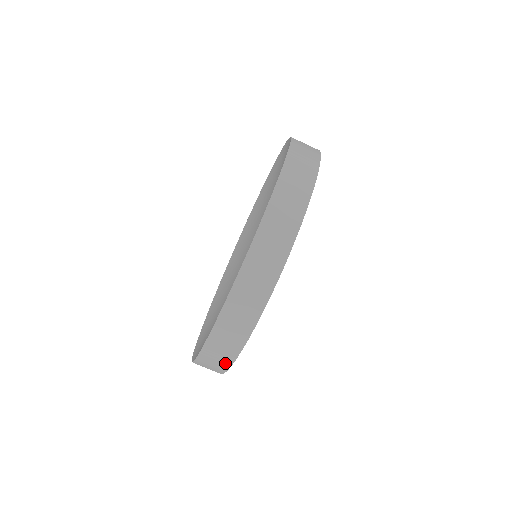
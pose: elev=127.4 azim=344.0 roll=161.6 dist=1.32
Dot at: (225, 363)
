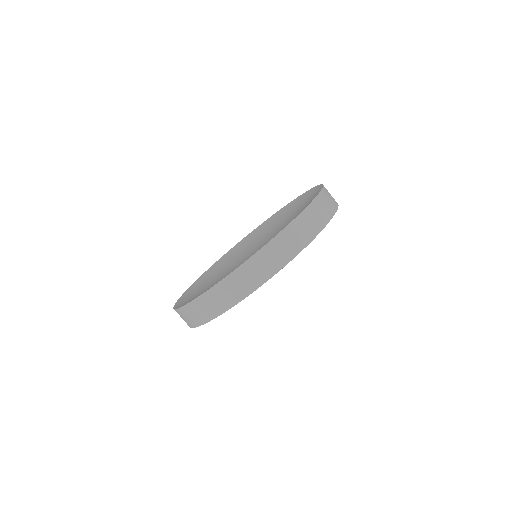
Dot at: (188, 324)
